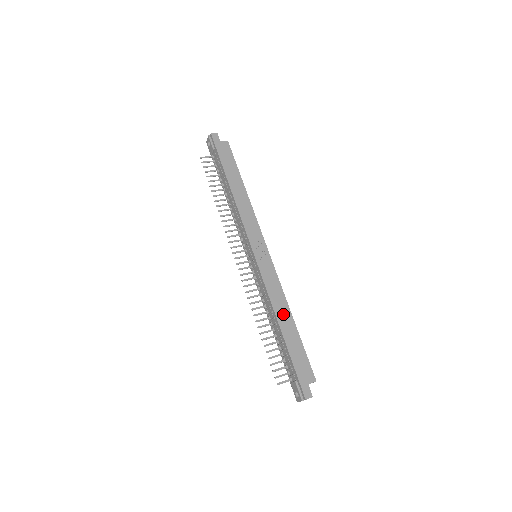
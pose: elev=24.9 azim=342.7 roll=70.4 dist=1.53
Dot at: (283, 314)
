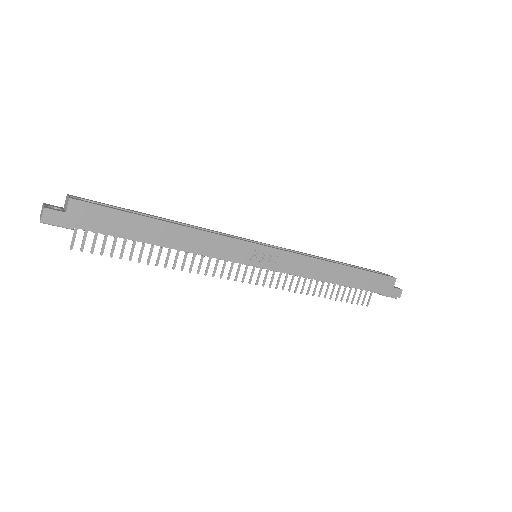
Dot at: (334, 274)
